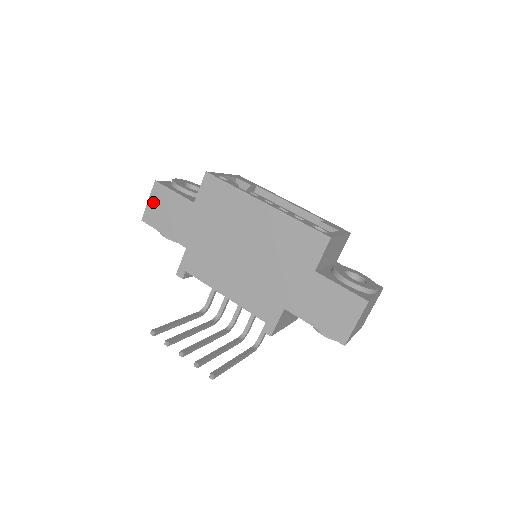
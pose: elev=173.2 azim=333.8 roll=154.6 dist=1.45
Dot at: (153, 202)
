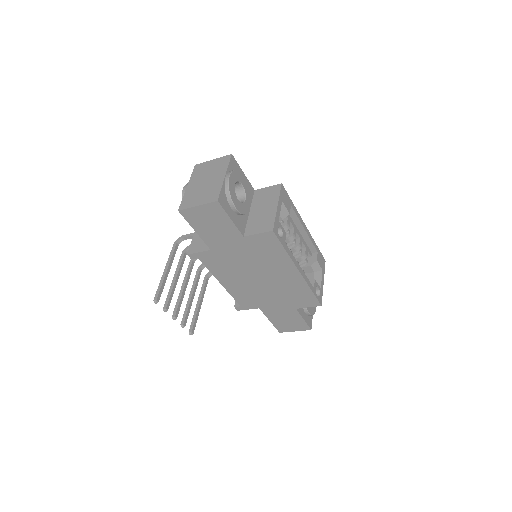
Dot at: (202, 210)
